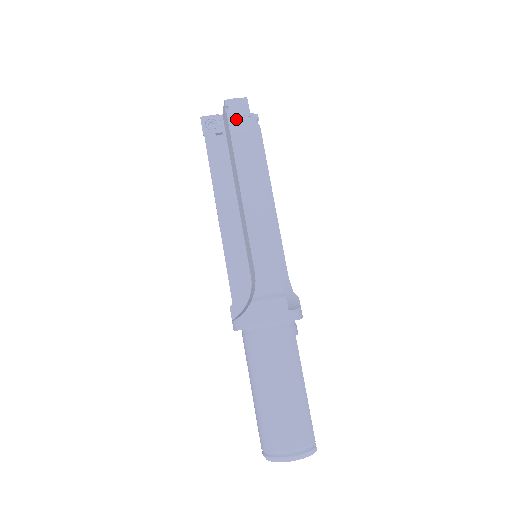
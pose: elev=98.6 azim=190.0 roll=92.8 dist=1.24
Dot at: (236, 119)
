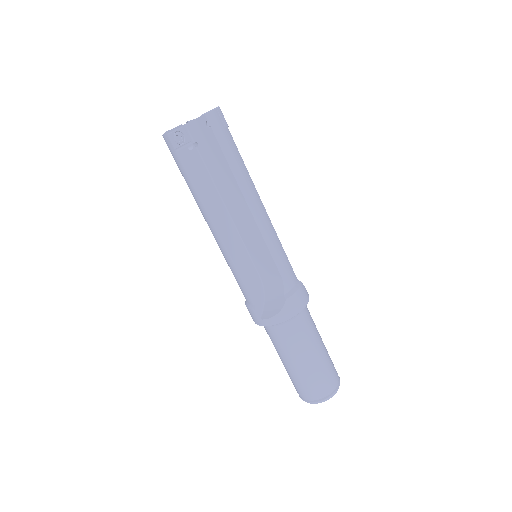
Dot at: (221, 133)
